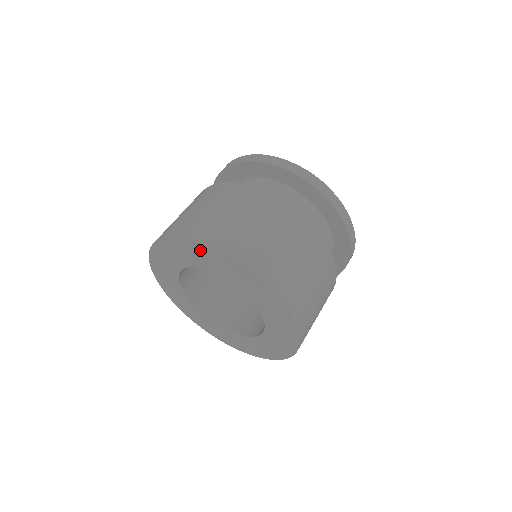
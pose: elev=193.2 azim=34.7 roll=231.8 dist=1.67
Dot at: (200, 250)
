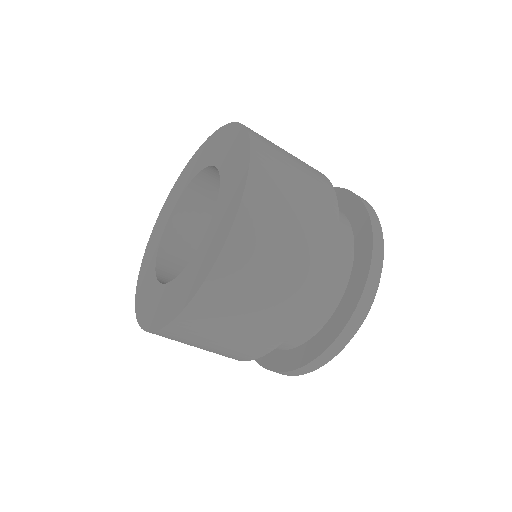
Dot at: (202, 151)
